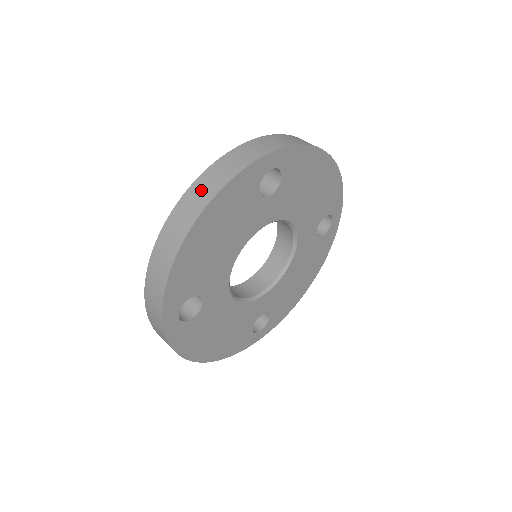
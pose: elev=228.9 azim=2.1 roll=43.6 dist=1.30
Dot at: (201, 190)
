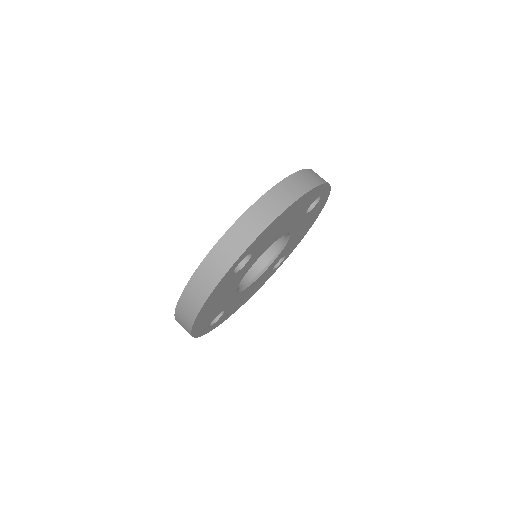
Dot at: (303, 179)
